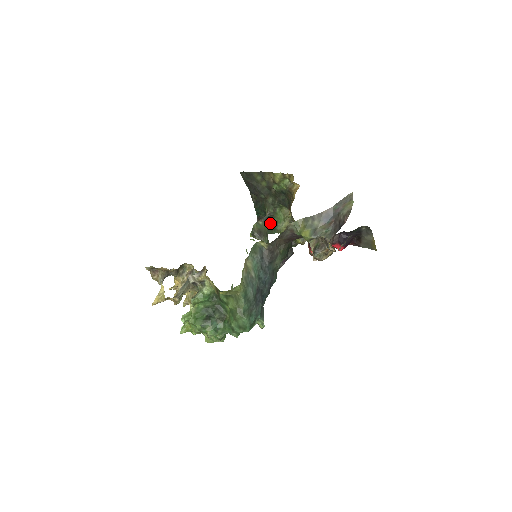
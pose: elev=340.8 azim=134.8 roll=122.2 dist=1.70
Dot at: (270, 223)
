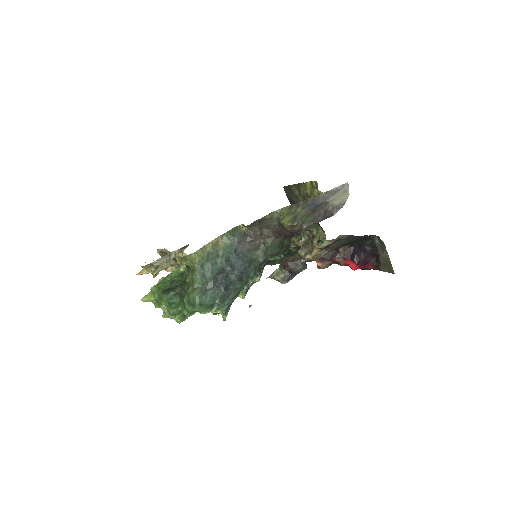
Dot at: occluded
